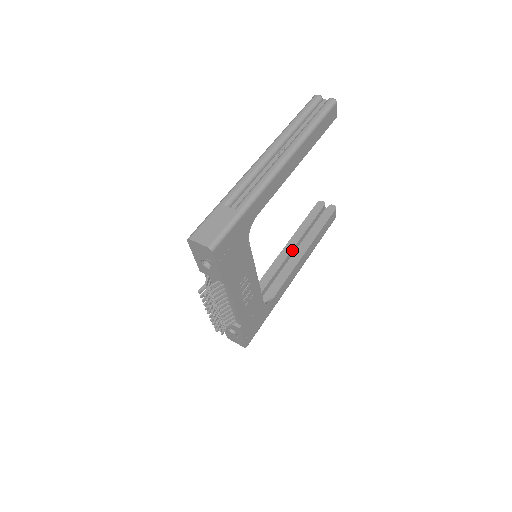
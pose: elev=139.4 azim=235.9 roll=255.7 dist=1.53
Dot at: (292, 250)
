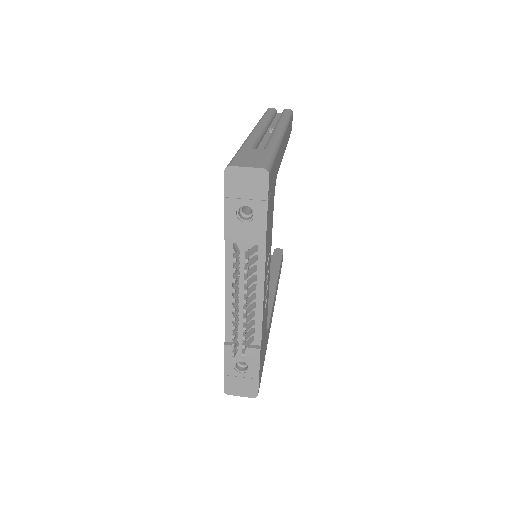
Dot at: occluded
